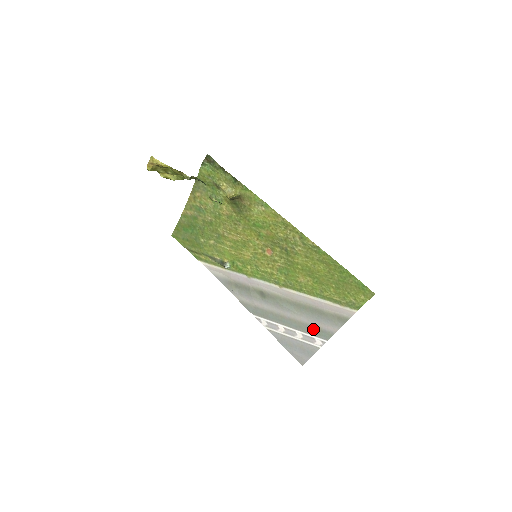
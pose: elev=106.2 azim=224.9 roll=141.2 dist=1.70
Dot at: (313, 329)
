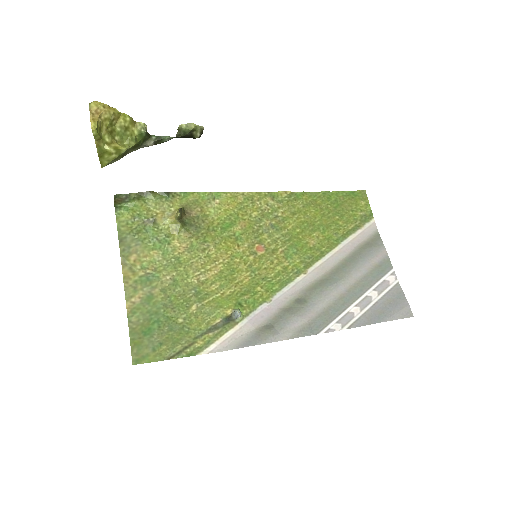
Dot at: (373, 273)
